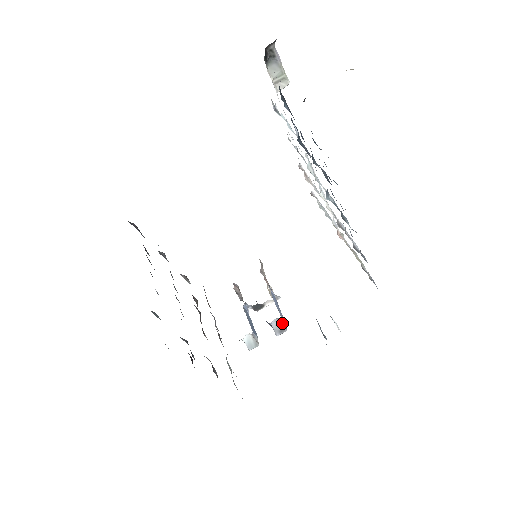
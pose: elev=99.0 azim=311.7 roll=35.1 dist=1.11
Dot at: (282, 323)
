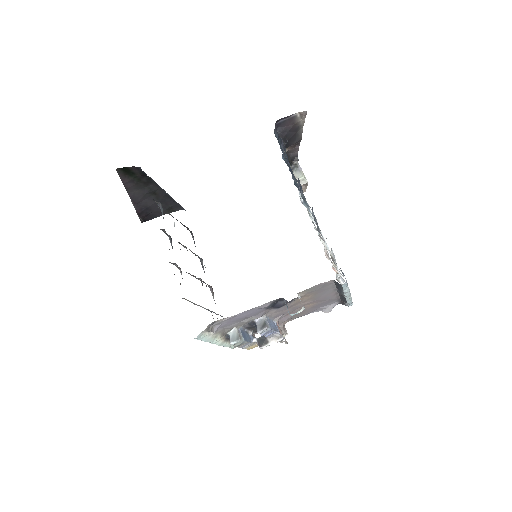
Dot at: (265, 322)
